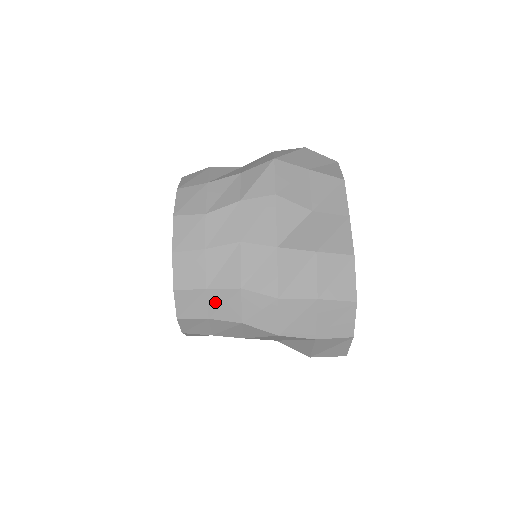
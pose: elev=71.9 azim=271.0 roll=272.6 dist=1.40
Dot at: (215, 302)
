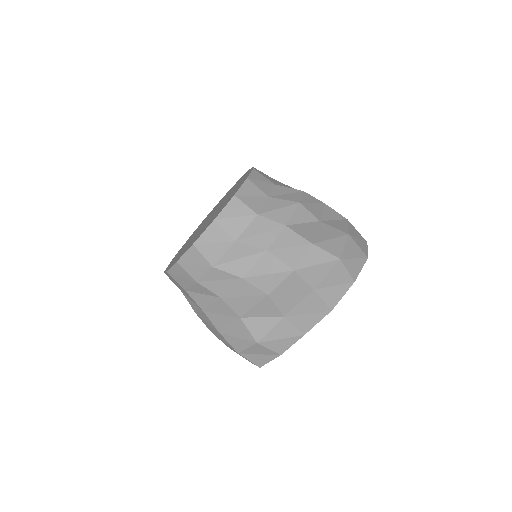
Dot at: (187, 295)
